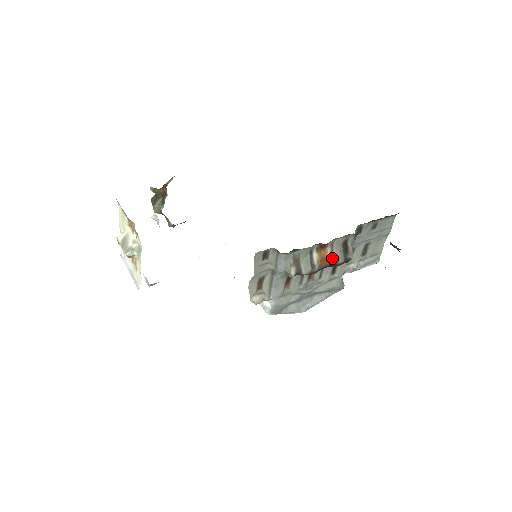
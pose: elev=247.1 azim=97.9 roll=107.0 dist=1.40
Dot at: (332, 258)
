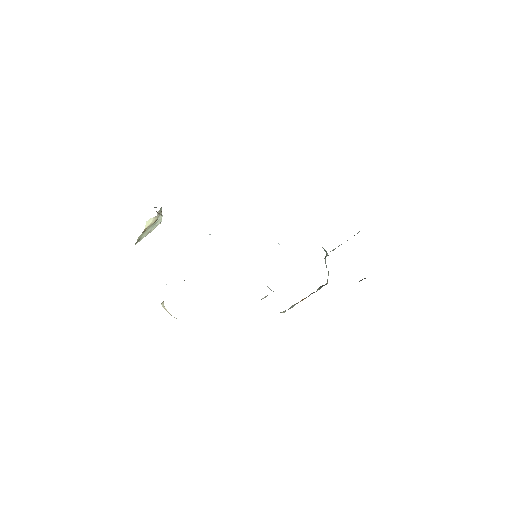
Dot at: occluded
